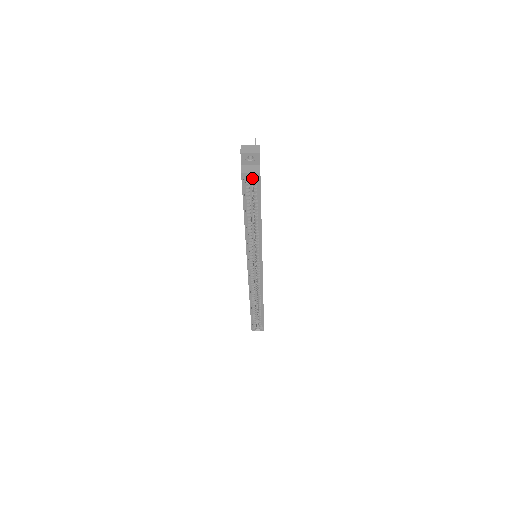
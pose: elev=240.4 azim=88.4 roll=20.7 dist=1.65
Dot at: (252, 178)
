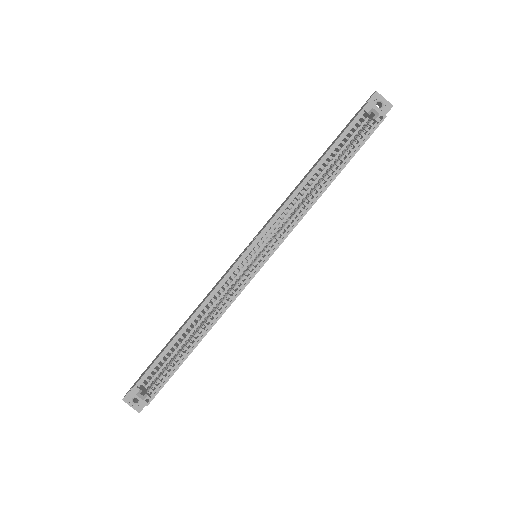
Dot at: (366, 124)
